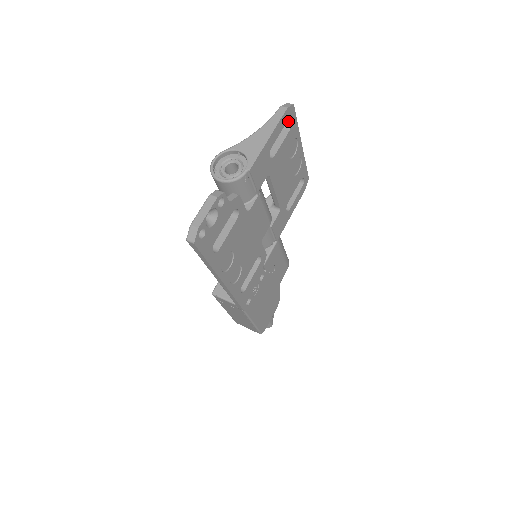
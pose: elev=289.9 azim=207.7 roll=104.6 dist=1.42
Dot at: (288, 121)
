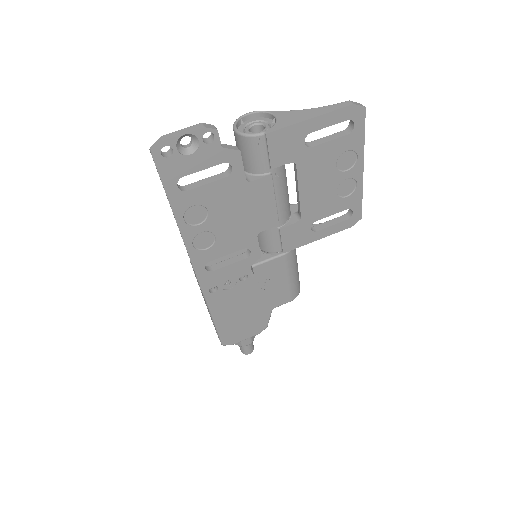
Dot at: (352, 124)
